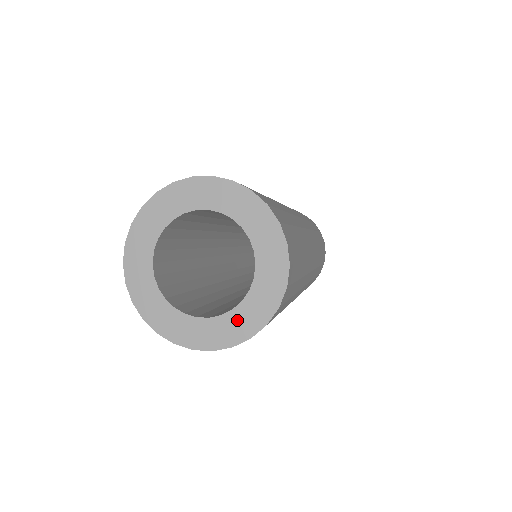
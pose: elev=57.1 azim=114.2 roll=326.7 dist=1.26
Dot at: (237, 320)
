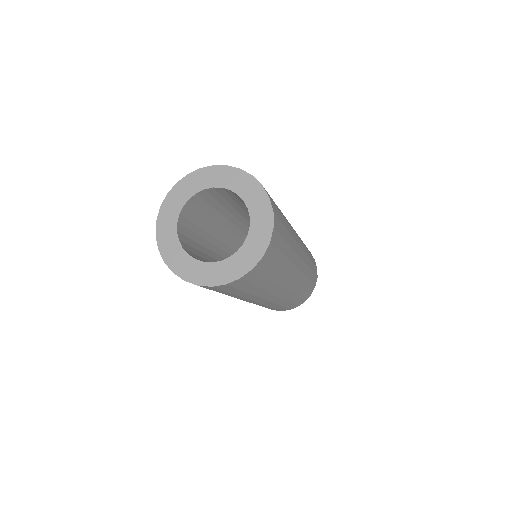
Dot at: (257, 228)
